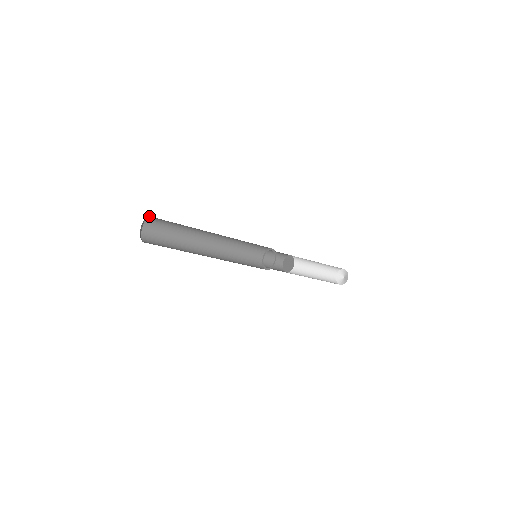
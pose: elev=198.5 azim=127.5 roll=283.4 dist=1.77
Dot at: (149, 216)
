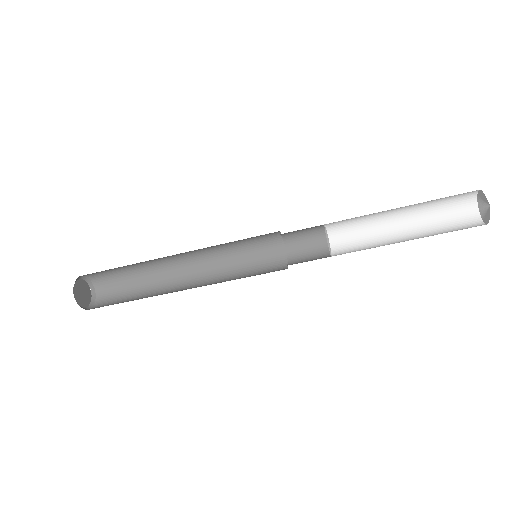
Dot at: (86, 276)
